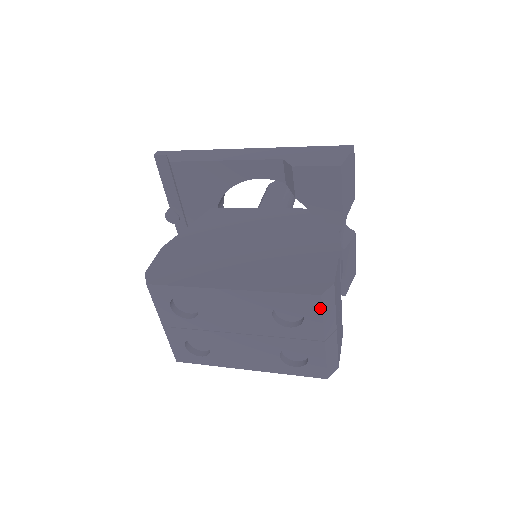
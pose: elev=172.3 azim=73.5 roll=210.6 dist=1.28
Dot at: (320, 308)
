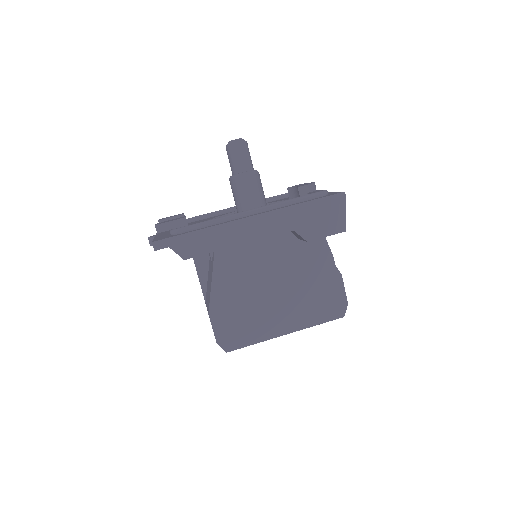
Dot at: occluded
